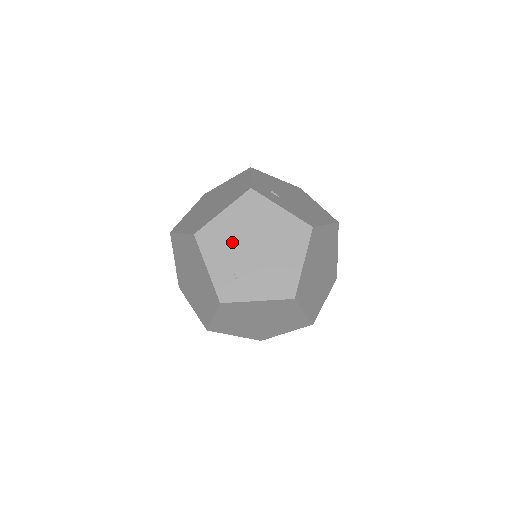
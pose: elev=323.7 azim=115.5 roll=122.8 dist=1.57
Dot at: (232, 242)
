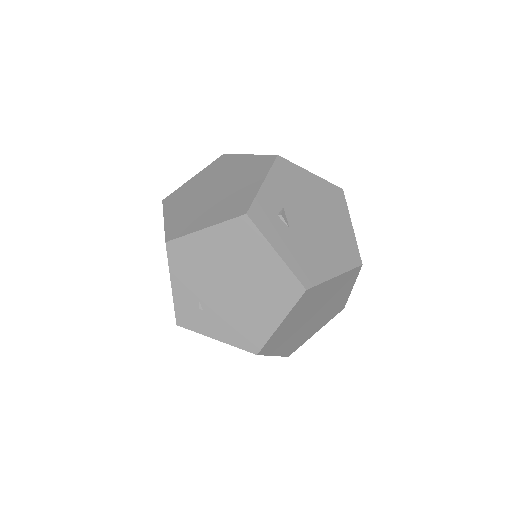
Dot at: (206, 268)
